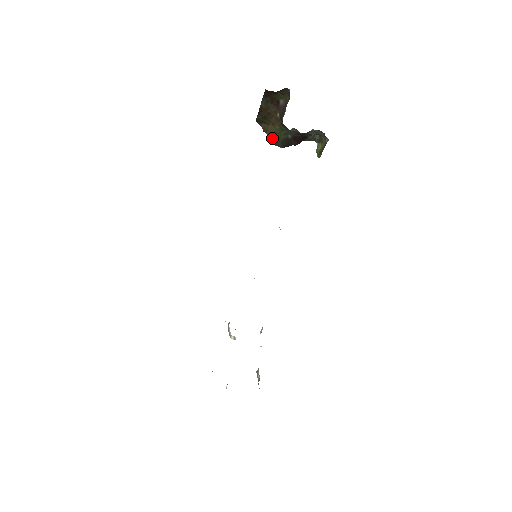
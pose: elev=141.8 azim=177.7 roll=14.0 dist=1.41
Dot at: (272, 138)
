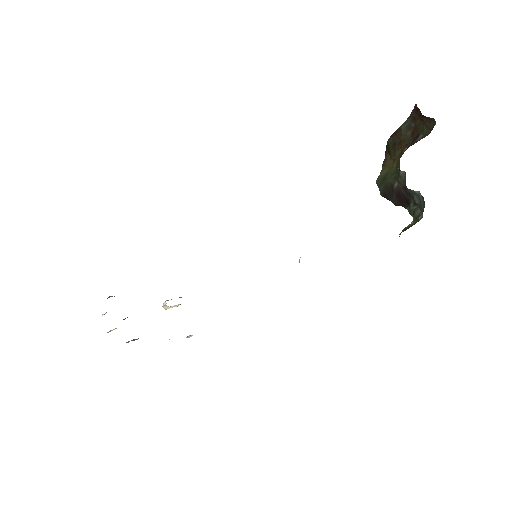
Dot at: (382, 176)
